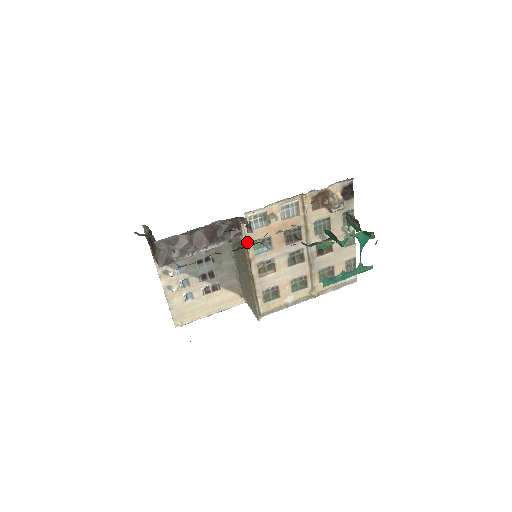
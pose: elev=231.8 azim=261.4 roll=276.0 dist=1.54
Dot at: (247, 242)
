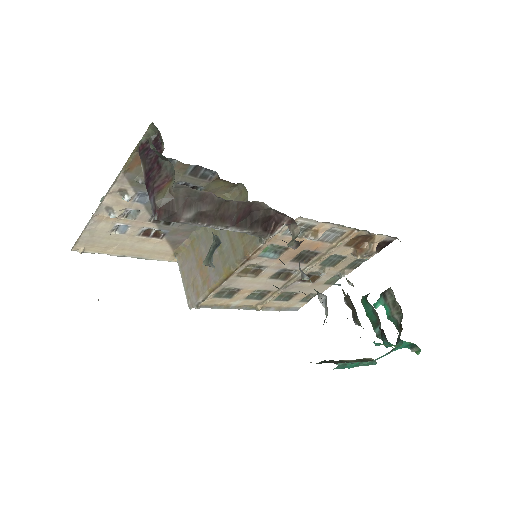
Dot at: (267, 242)
